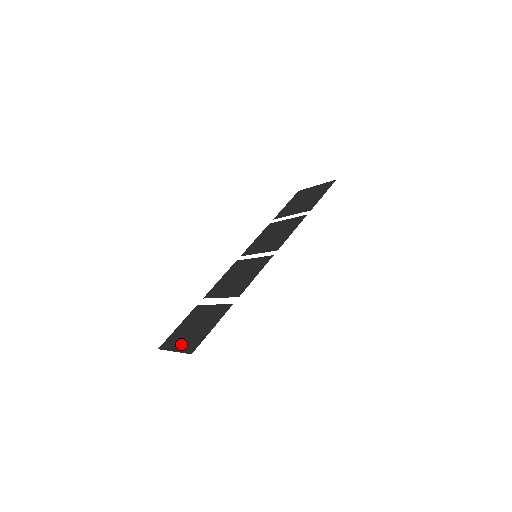
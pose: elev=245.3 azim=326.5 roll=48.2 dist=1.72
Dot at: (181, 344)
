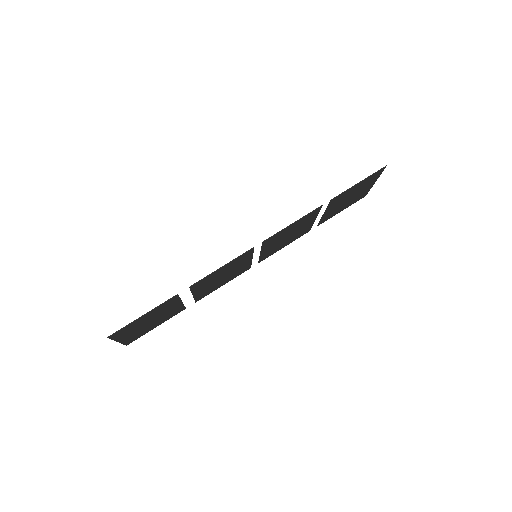
Dot at: (126, 335)
